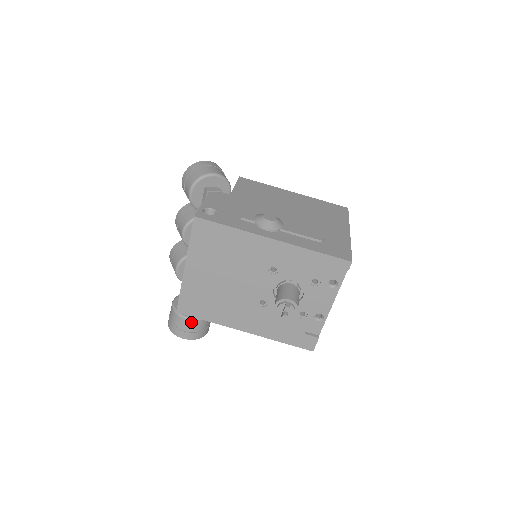
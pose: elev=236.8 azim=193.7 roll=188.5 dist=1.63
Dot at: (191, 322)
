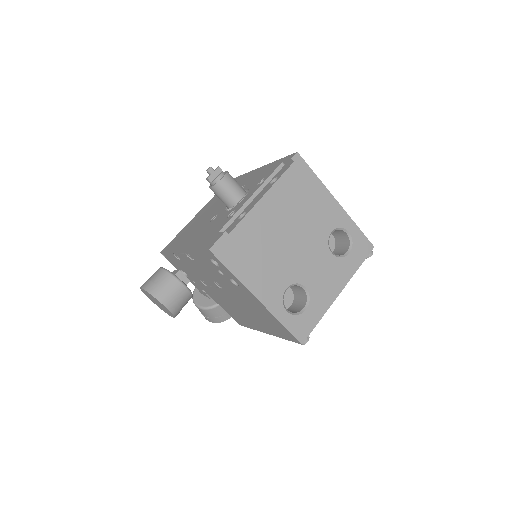
Dot at: (160, 270)
